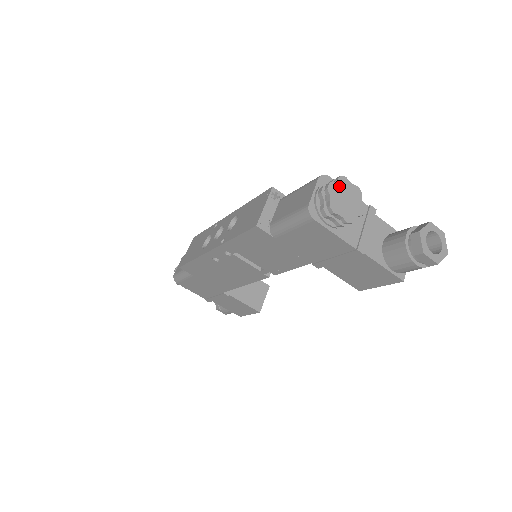
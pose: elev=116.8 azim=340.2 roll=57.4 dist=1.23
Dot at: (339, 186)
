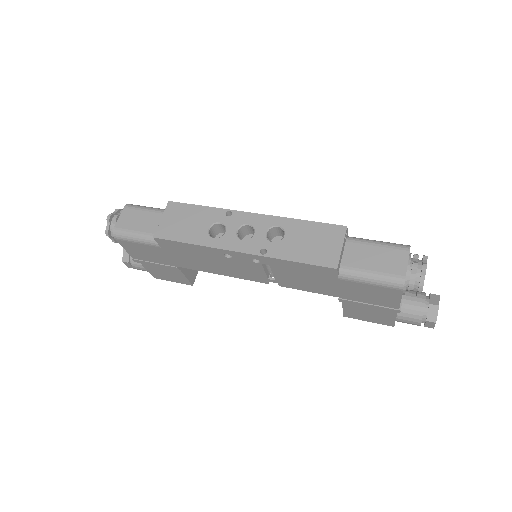
Dot at: occluded
